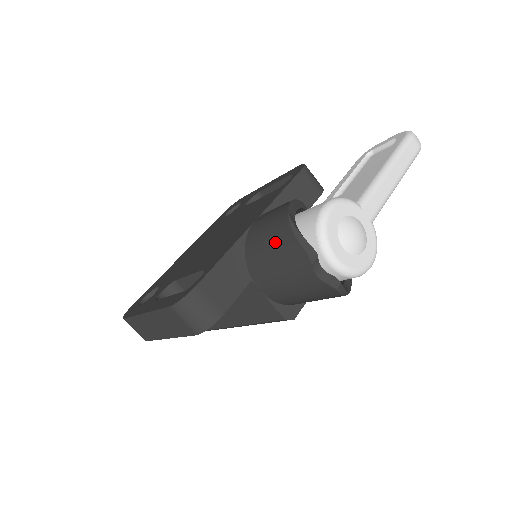
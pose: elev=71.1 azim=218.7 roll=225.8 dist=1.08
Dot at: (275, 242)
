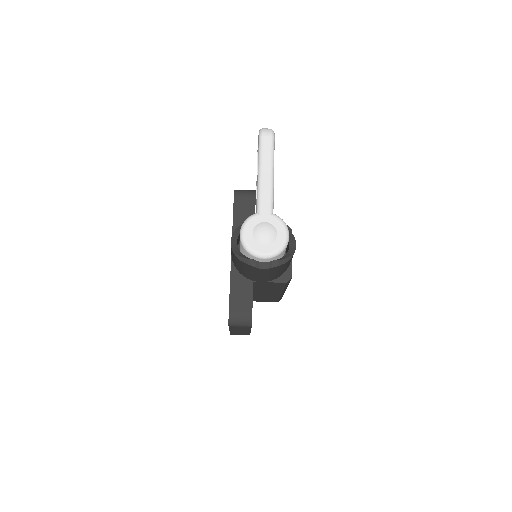
Dot at: (239, 265)
